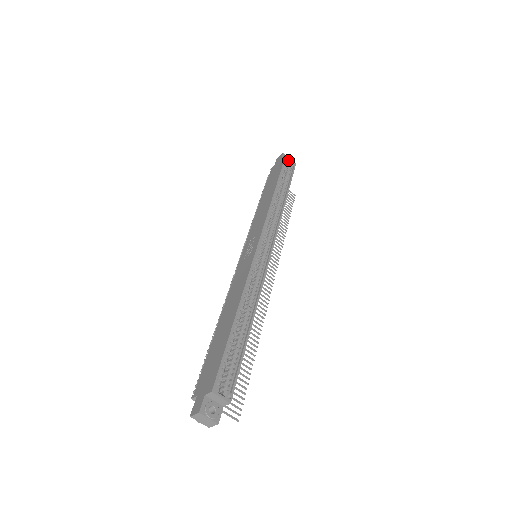
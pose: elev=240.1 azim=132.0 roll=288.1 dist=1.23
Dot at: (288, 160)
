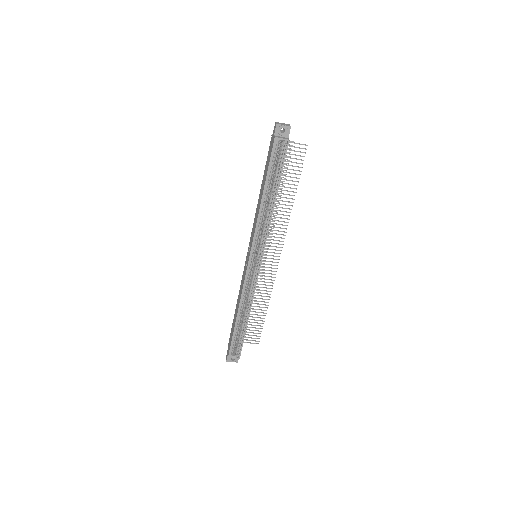
Dot at: occluded
